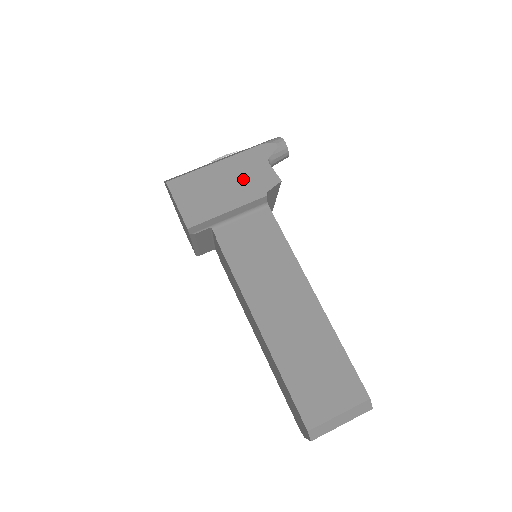
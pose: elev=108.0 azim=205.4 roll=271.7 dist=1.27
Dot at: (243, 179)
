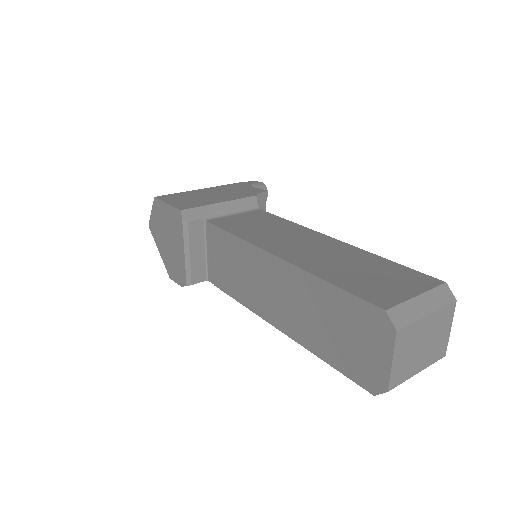
Dot at: (230, 192)
